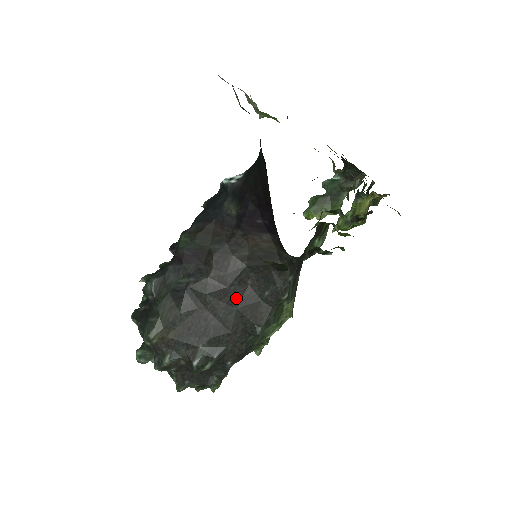
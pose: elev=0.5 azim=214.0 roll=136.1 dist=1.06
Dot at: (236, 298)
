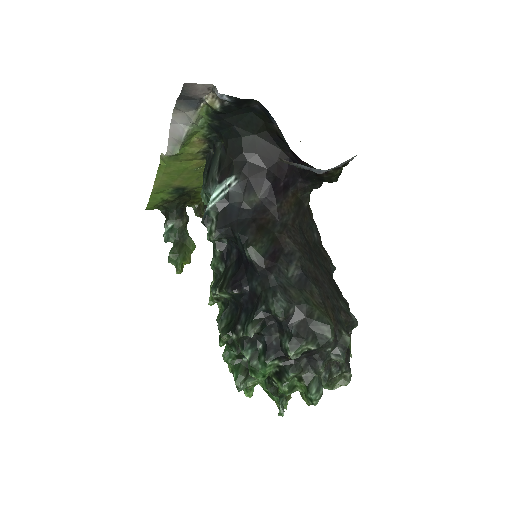
Dot at: (314, 253)
